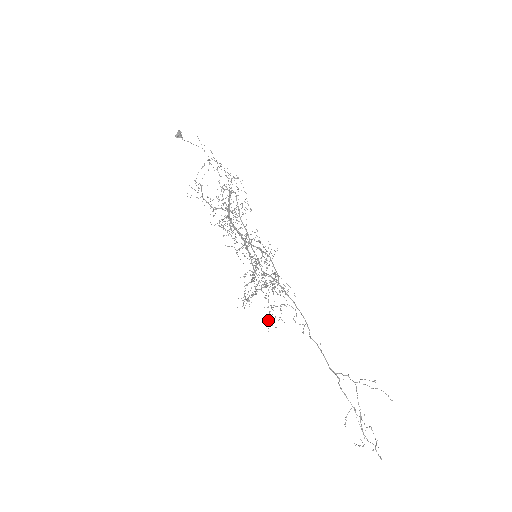
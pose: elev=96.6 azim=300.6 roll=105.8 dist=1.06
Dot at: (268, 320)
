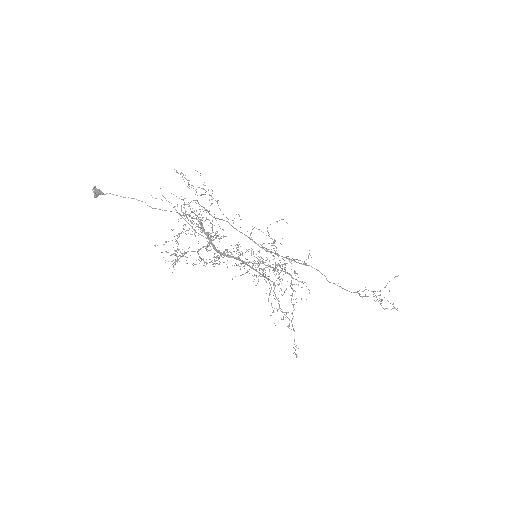
Dot at: occluded
